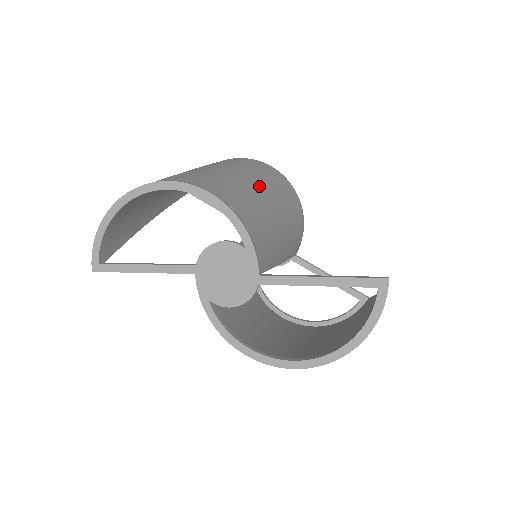
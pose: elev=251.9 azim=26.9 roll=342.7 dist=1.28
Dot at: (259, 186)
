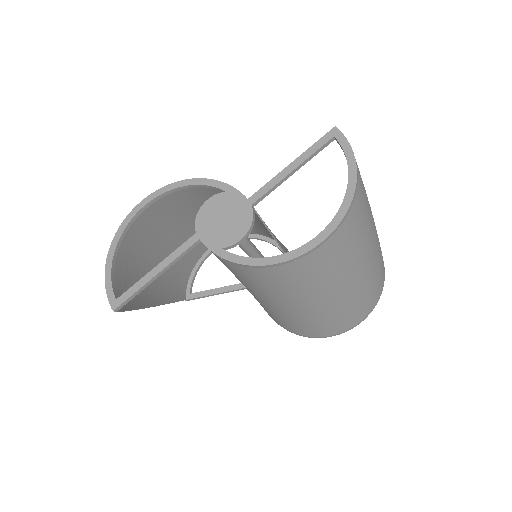
Dot at: occluded
